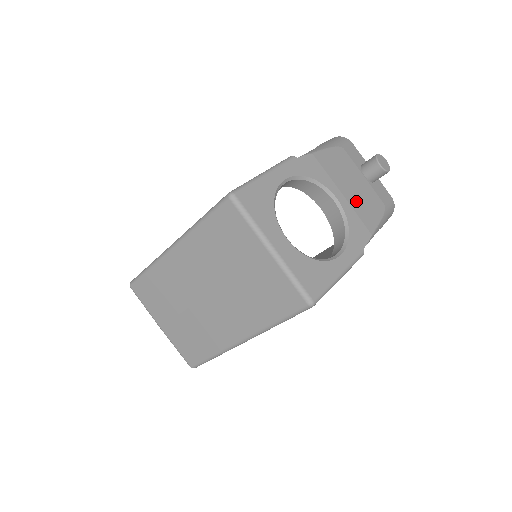
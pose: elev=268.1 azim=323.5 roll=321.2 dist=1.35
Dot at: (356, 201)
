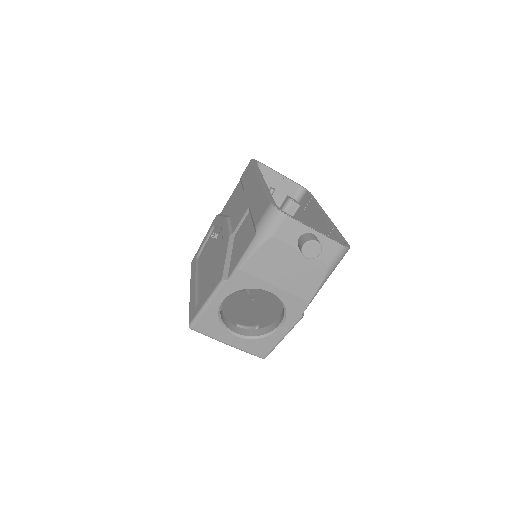
Dot at: (291, 283)
